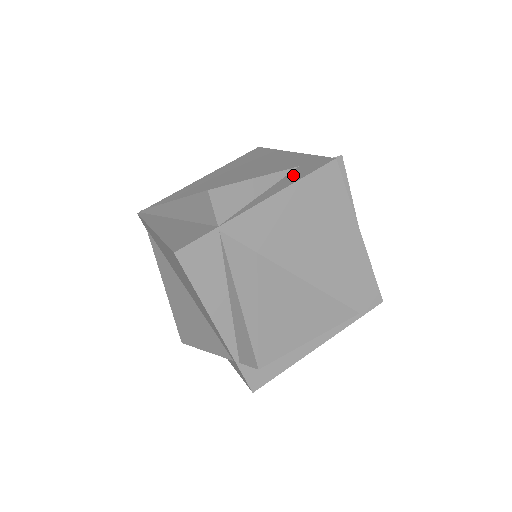
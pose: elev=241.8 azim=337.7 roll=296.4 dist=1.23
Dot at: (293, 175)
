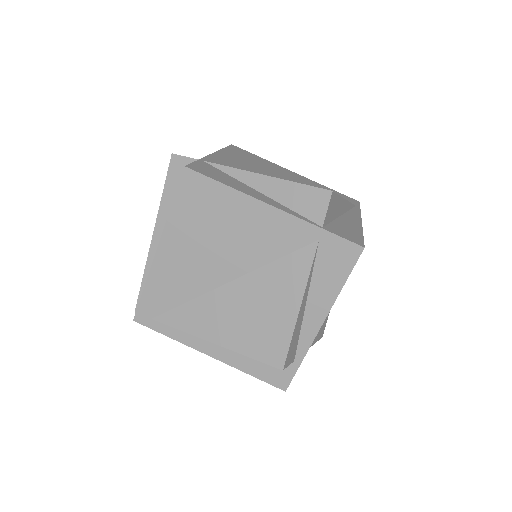
Dot at: occluded
